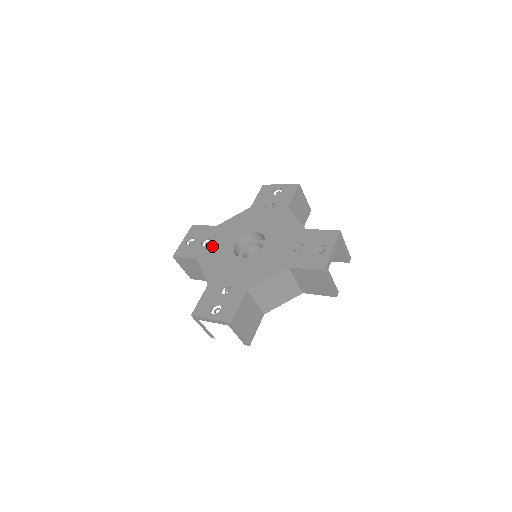
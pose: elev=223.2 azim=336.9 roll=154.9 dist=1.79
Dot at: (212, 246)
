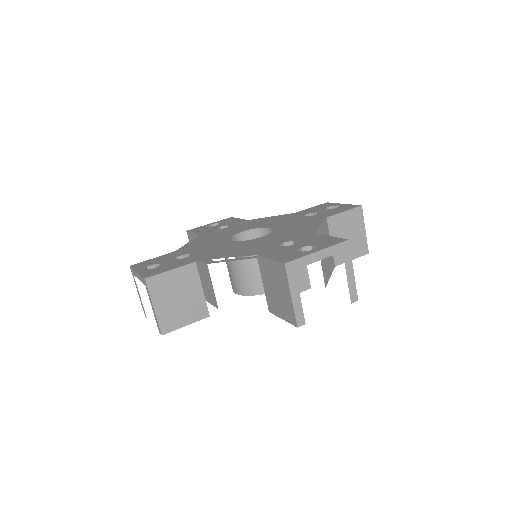
Dot at: (200, 252)
